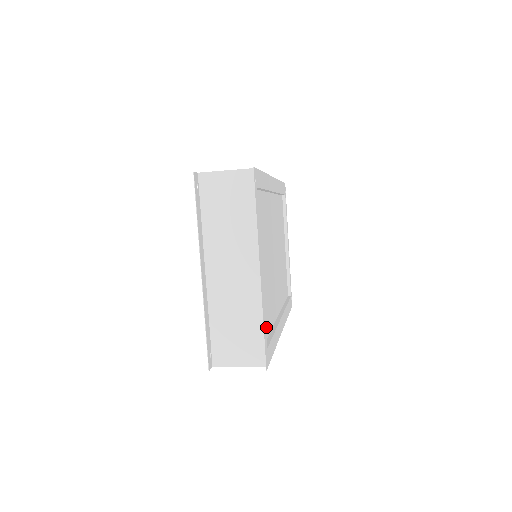
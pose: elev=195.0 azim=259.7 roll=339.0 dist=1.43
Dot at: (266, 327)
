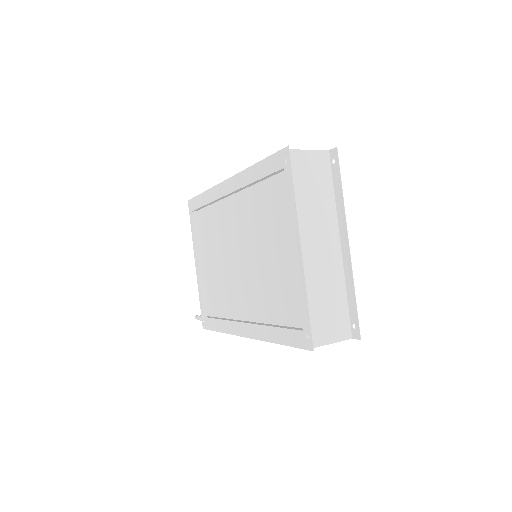
Dot at: occluded
